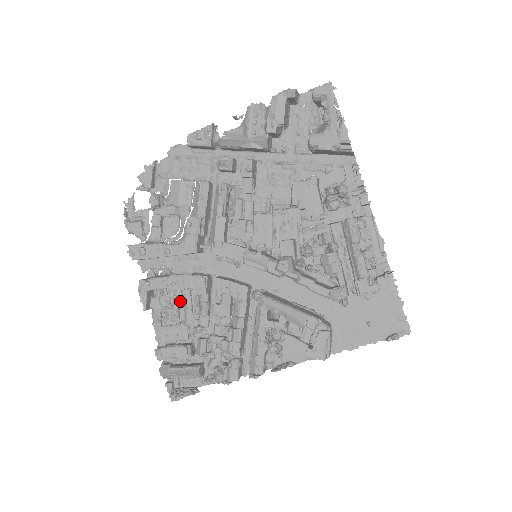
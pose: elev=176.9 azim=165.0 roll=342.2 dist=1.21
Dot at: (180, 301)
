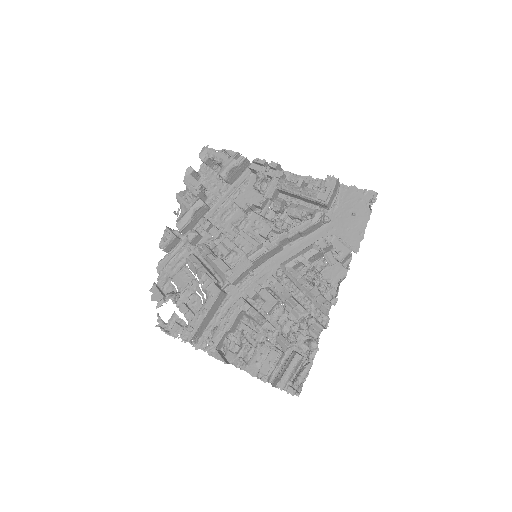
Dot at: occluded
